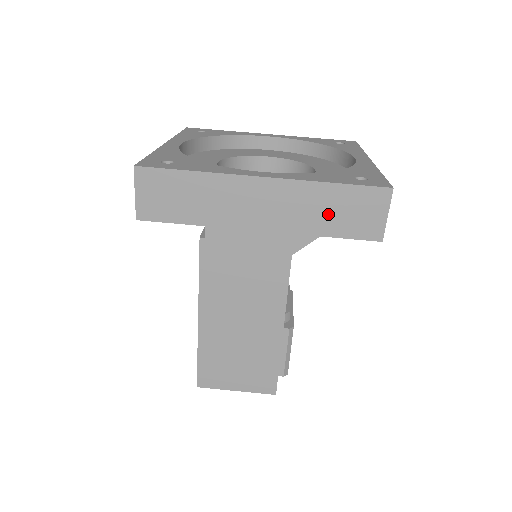
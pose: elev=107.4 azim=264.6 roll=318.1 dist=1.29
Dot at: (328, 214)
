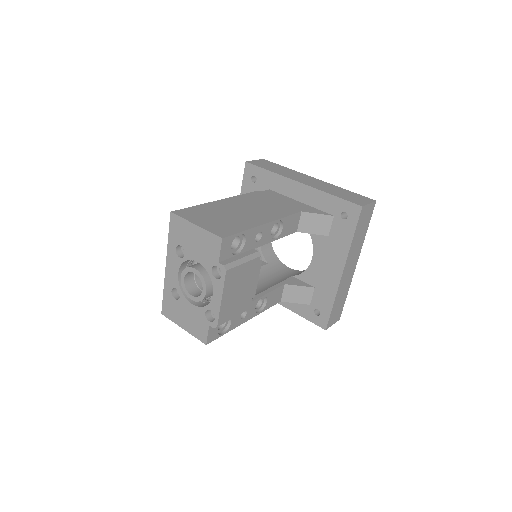
Dot at: (339, 193)
